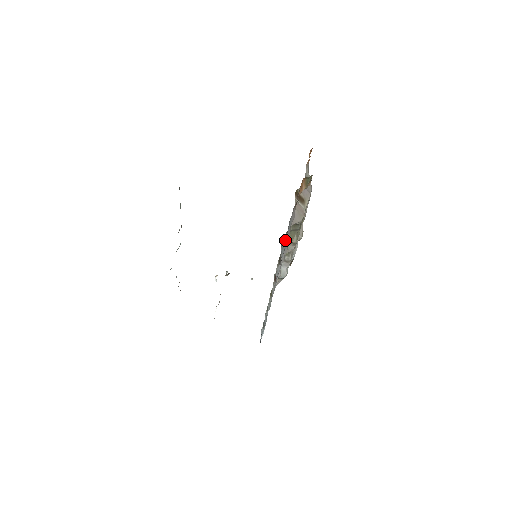
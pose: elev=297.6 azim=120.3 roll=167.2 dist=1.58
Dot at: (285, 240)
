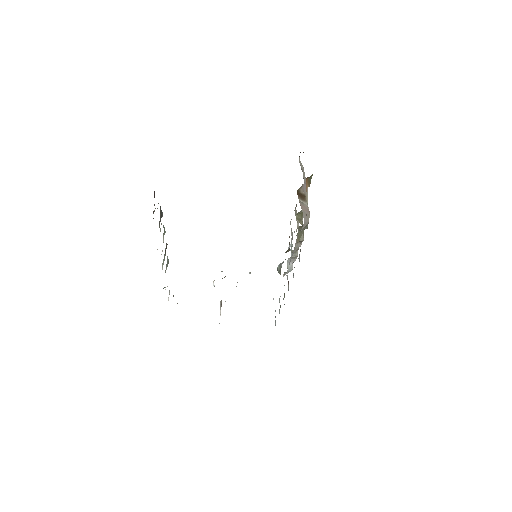
Dot at: occluded
